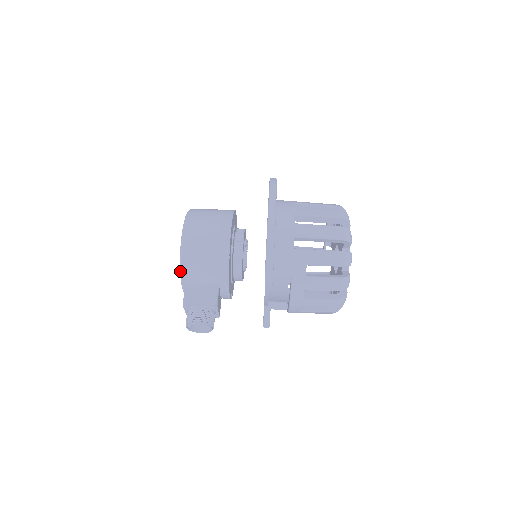
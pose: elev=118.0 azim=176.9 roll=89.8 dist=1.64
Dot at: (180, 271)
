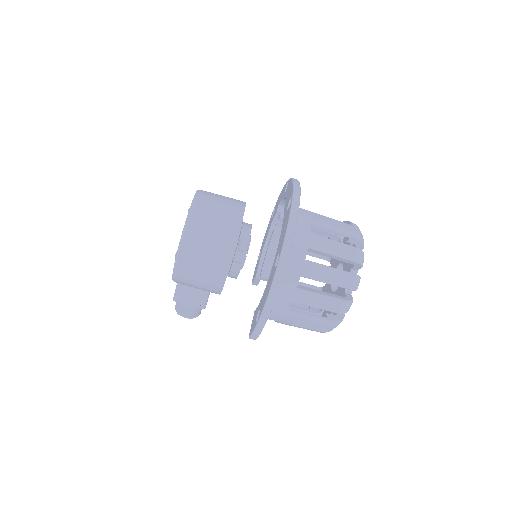
Dot at: (172, 279)
